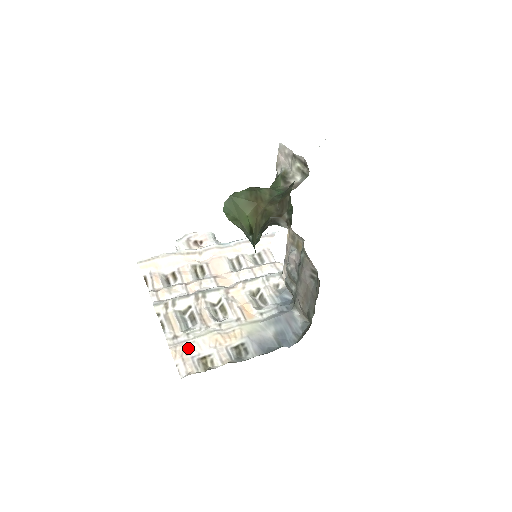
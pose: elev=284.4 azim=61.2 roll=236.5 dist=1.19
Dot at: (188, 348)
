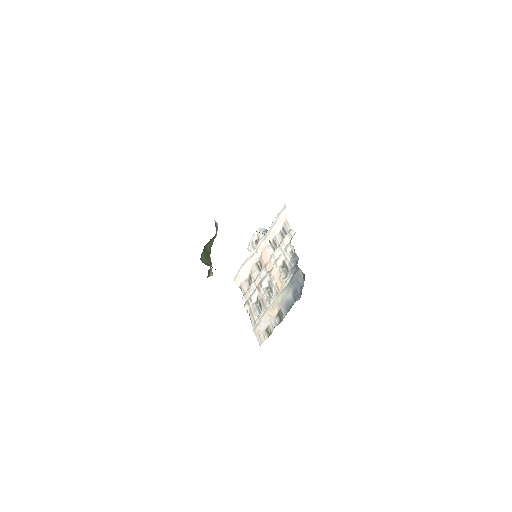
Dot at: (260, 327)
